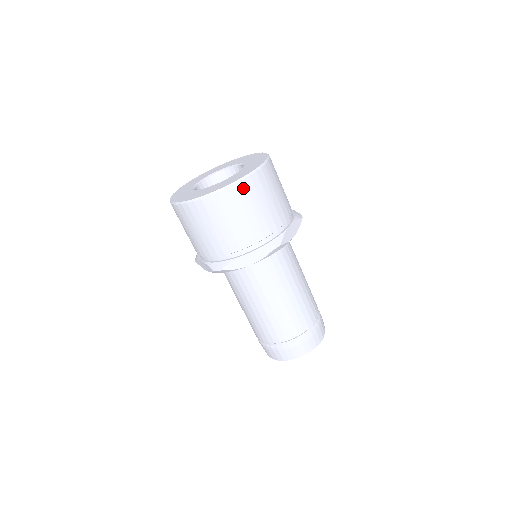
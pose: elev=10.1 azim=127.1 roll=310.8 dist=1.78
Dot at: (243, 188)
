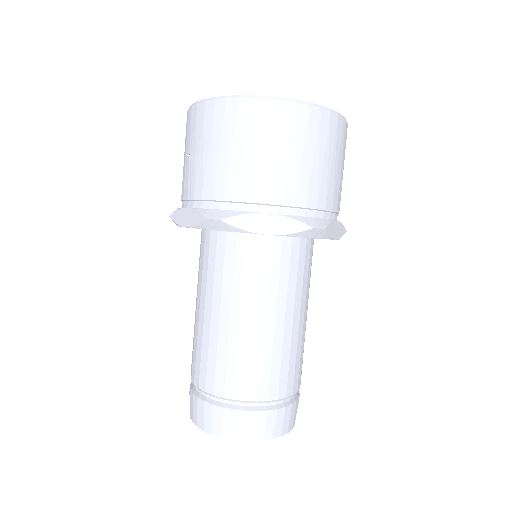
Dot at: (316, 119)
